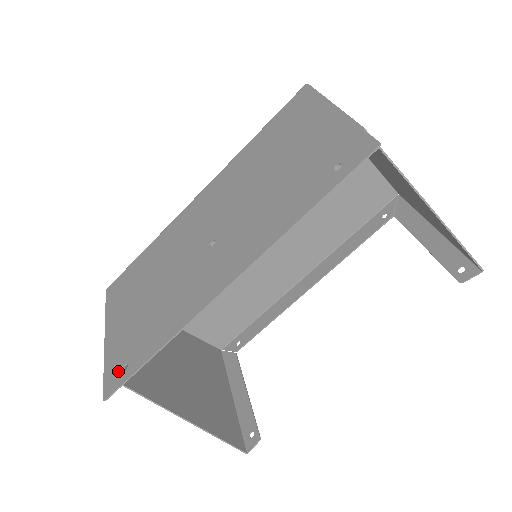
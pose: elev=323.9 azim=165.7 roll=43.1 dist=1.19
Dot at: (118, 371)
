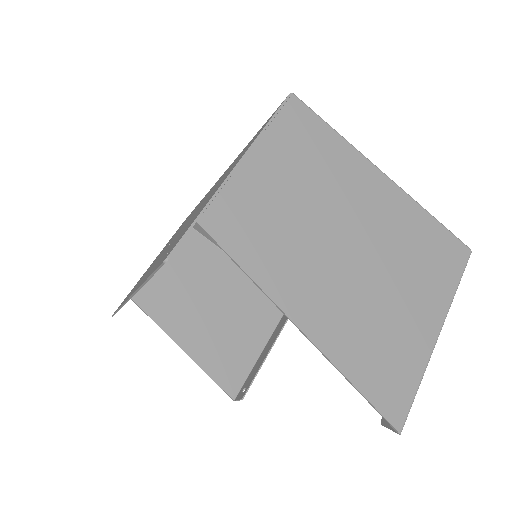
Dot at: (122, 302)
